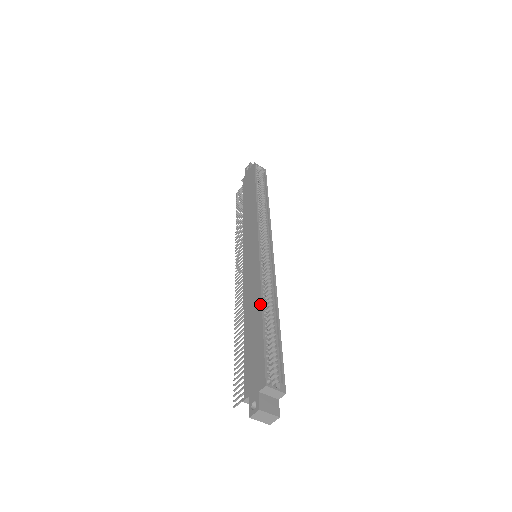
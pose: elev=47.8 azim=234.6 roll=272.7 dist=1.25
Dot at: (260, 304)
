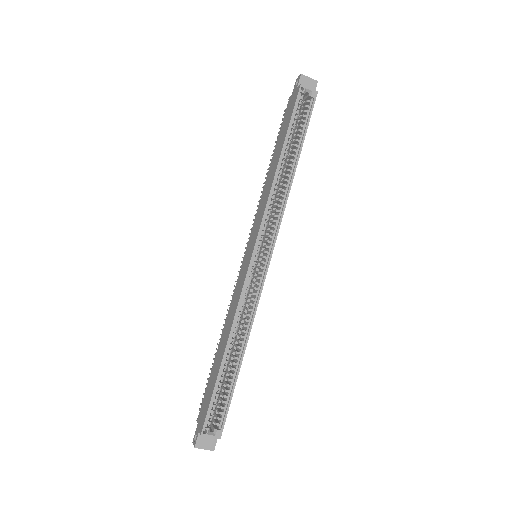
Dot at: (226, 344)
